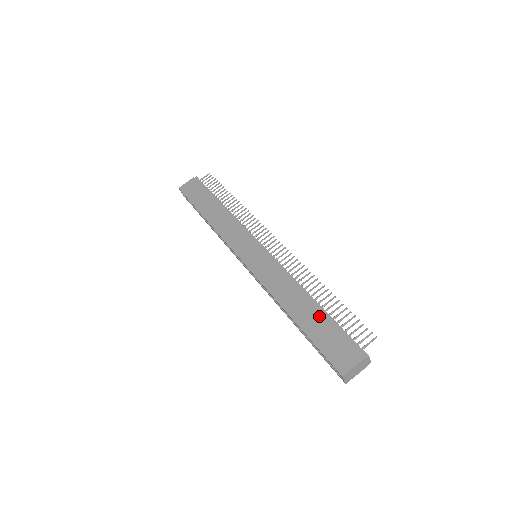
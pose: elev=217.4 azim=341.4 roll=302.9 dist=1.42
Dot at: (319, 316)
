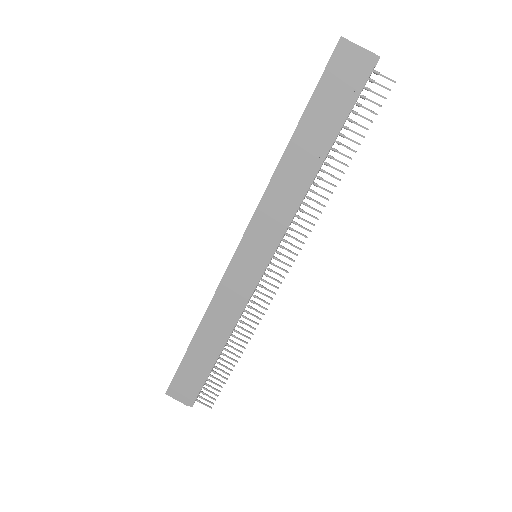
Dot at: (206, 361)
